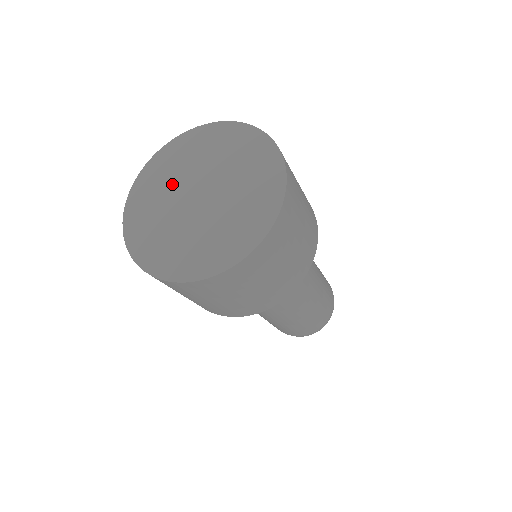
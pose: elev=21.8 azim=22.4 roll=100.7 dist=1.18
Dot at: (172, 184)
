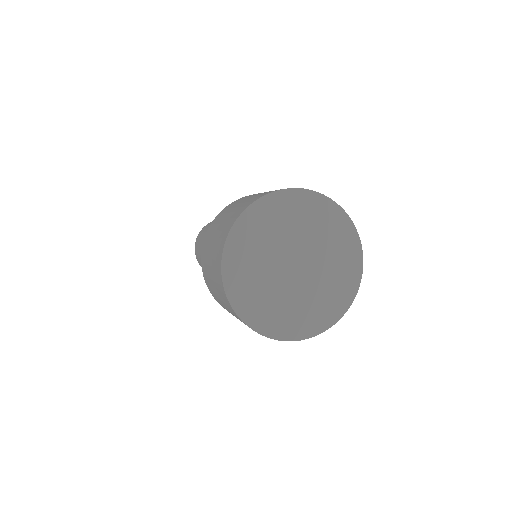
Dot at: (297, 232)
